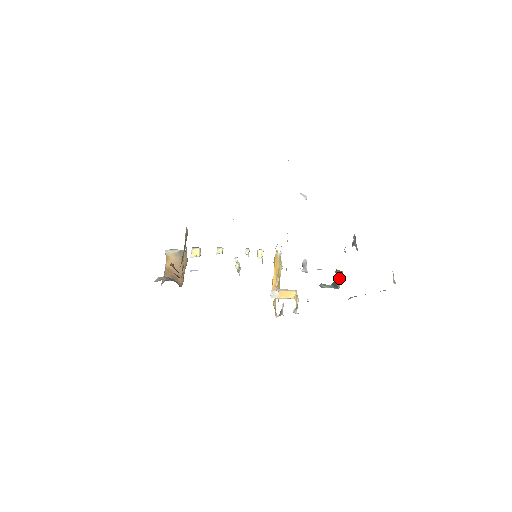
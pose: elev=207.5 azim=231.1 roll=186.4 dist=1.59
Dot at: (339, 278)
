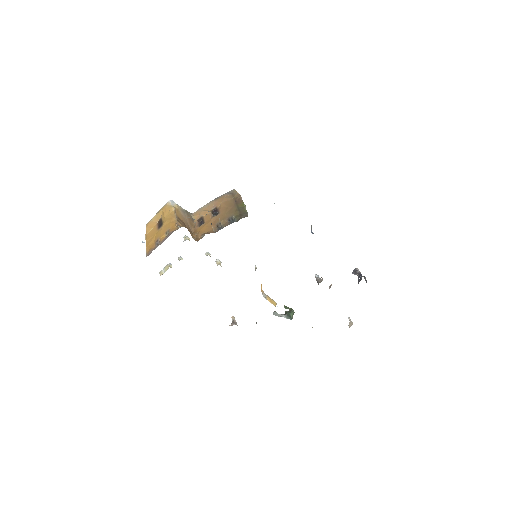
Dot at: (293, 311)
